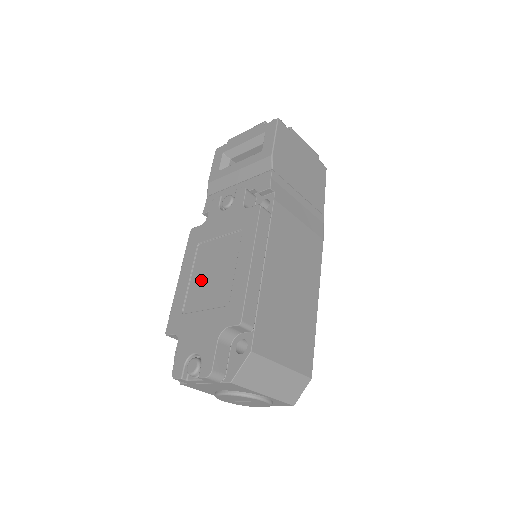
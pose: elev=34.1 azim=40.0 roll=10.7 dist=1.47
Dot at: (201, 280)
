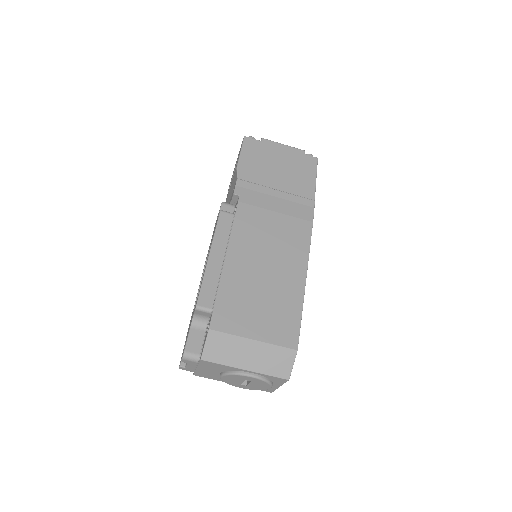
Dot at: occluded
